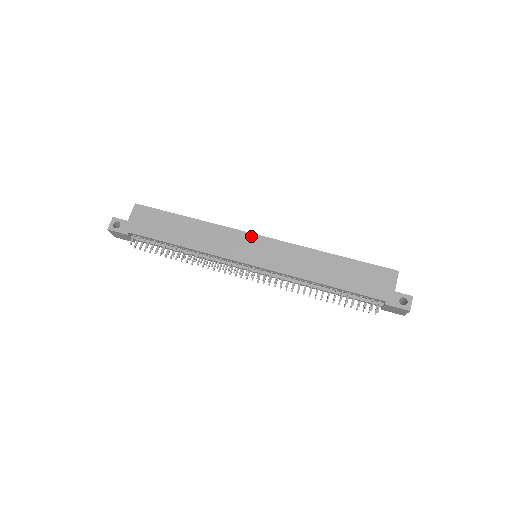
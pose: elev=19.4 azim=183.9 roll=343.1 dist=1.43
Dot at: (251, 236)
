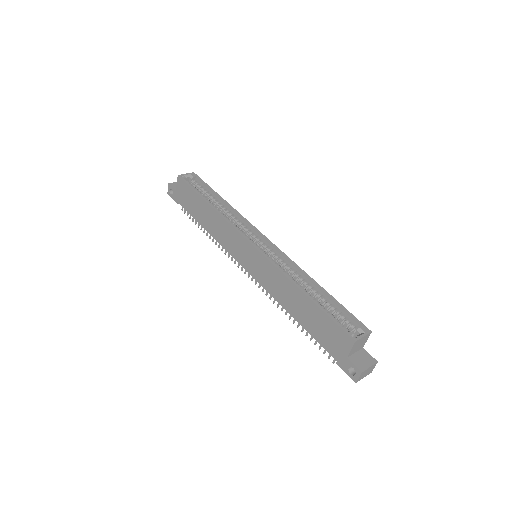
Dot at: (245, 241)
